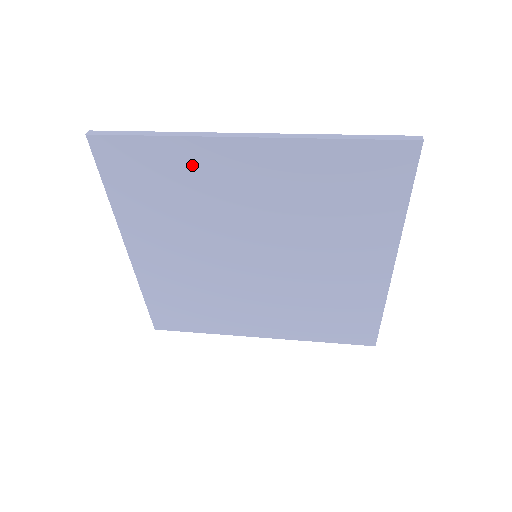
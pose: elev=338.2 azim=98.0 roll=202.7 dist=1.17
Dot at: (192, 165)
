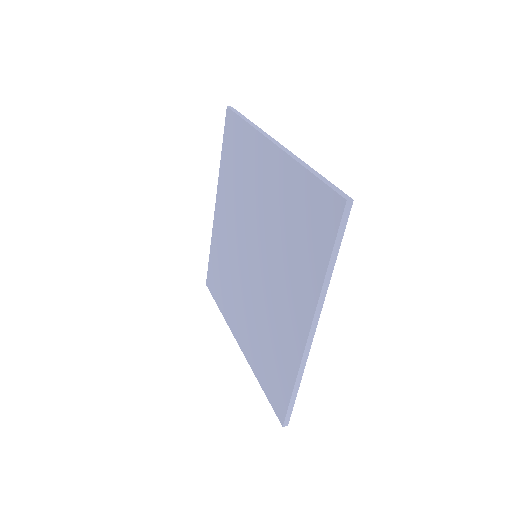
Dot at: (251, 152)
